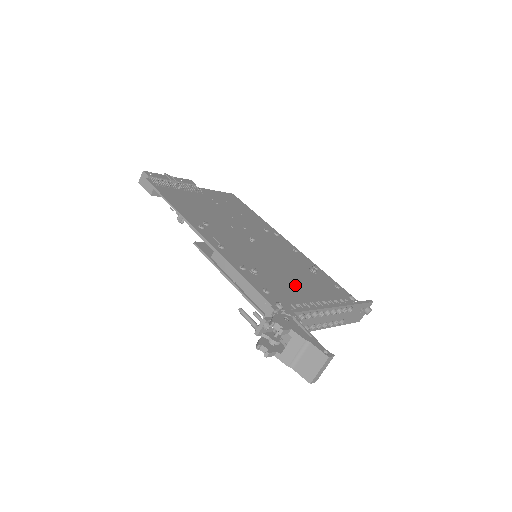
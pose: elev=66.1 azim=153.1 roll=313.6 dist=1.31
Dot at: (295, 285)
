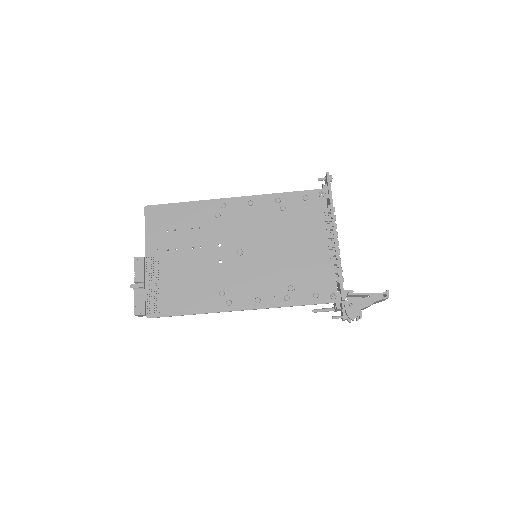
Dot at: (306, 254)
